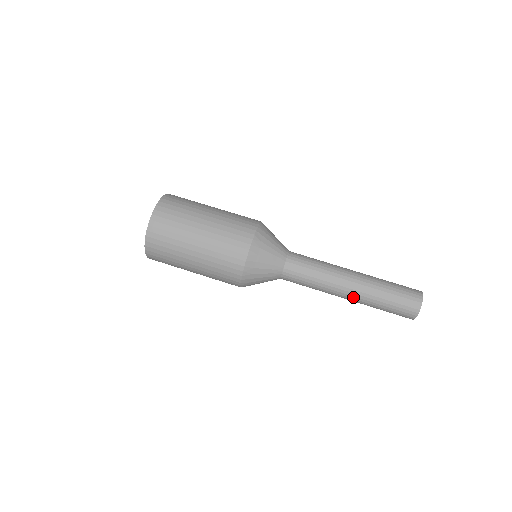
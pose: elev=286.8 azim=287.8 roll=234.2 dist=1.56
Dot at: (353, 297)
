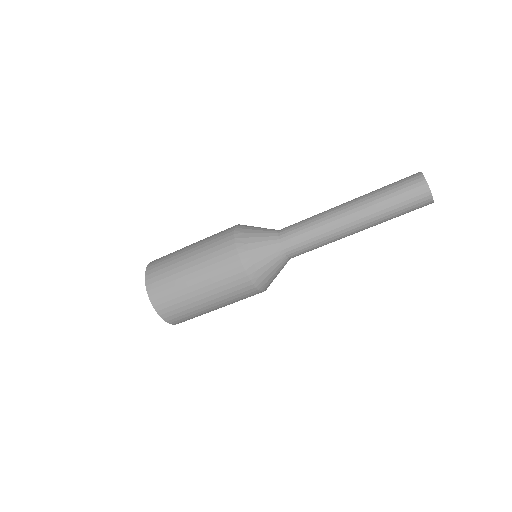
Dot at: (362, 227)
